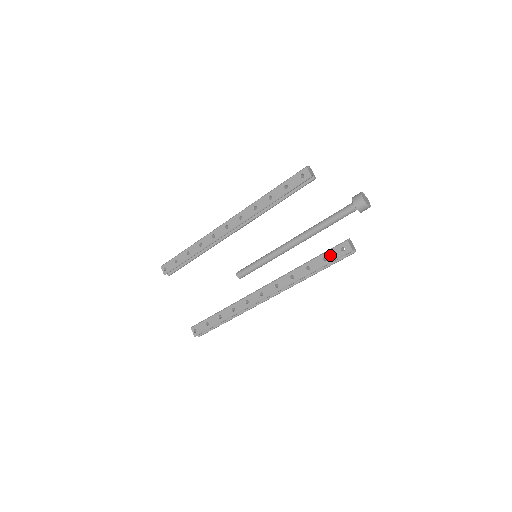
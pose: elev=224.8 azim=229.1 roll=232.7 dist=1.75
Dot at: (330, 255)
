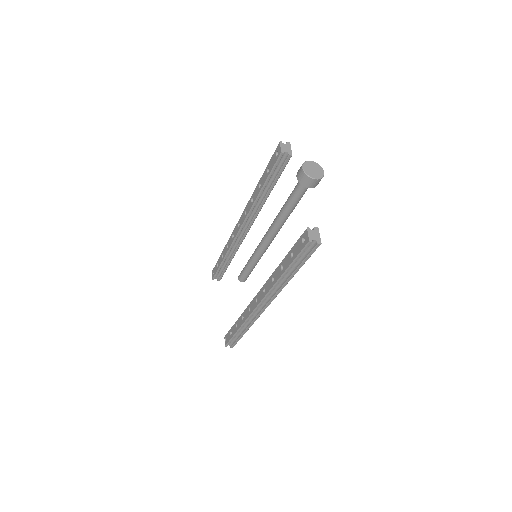
Dot at: (295, 249)
